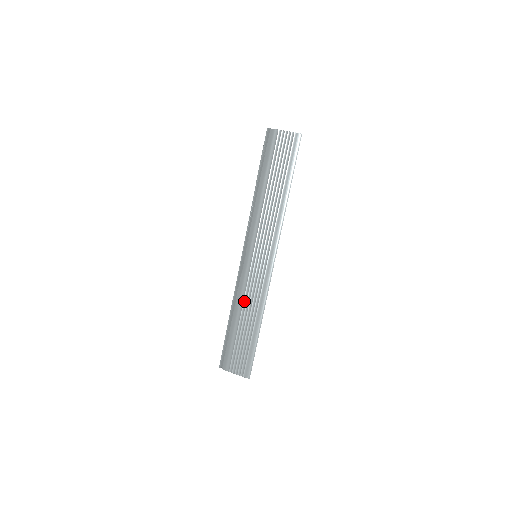
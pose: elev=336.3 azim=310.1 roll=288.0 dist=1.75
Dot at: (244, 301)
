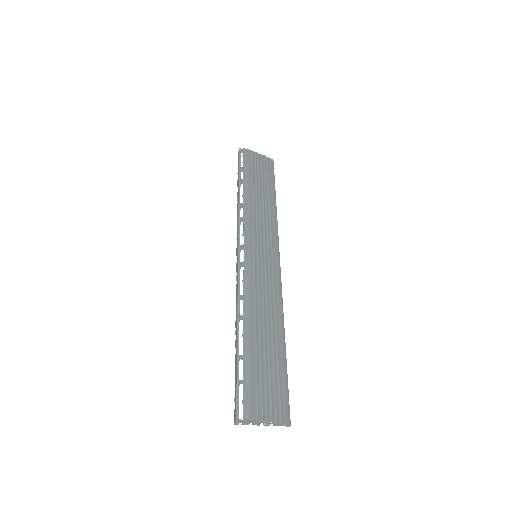
Dot at: (256, 306)
